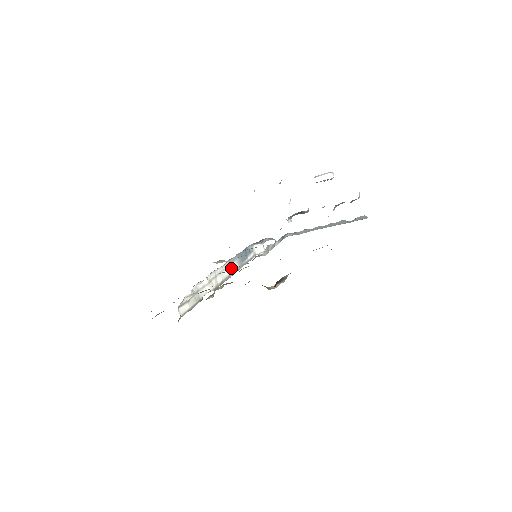
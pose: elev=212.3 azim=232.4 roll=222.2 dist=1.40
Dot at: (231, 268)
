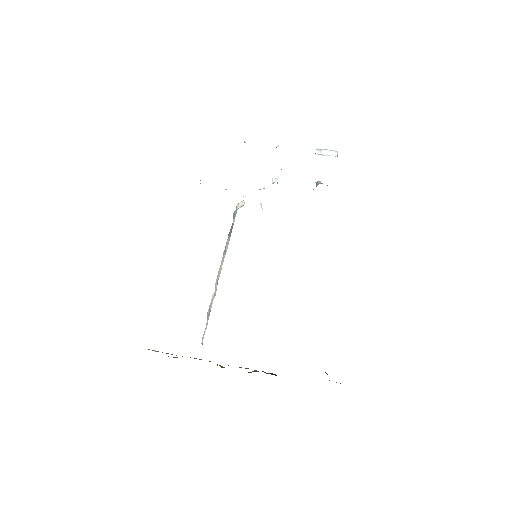
Dot at: (225, 253)
